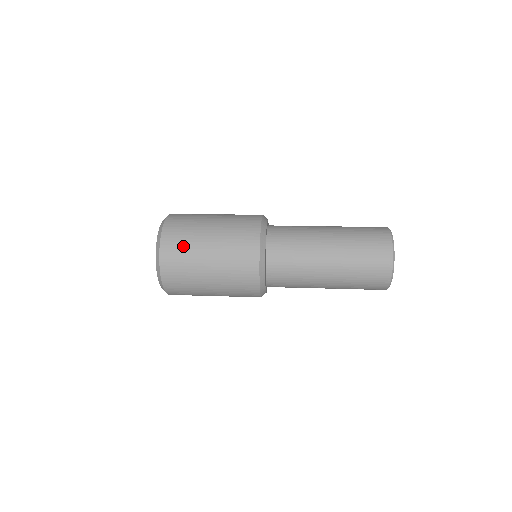
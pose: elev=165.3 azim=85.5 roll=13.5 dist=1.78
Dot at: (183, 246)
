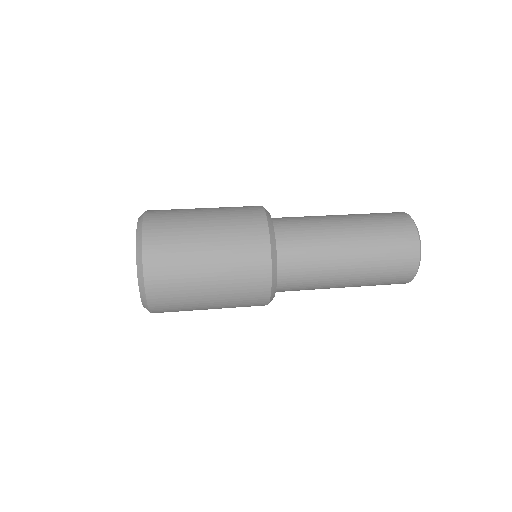
Dot at: (173, 215)
